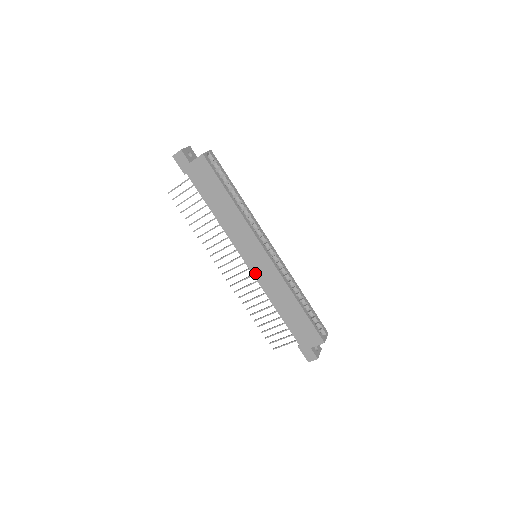
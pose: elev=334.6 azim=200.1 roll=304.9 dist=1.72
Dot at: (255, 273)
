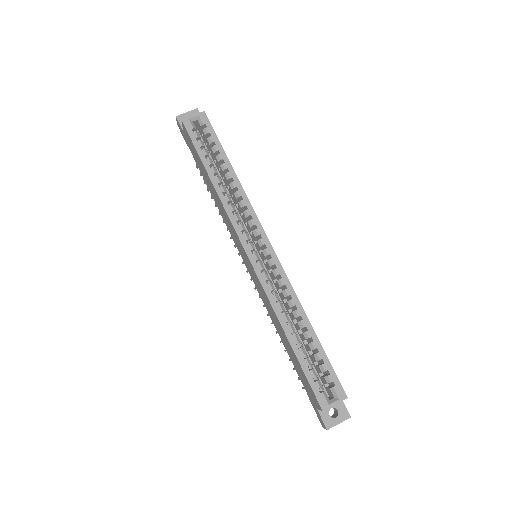
Dot at: (253, 279)
